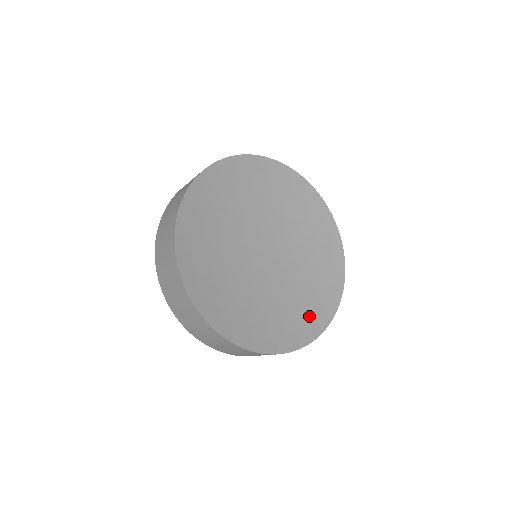
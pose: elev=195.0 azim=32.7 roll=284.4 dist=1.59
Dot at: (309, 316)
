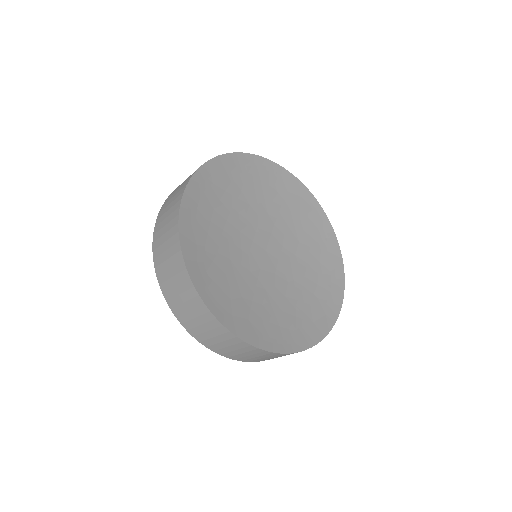
Dot at: (279, 330)
